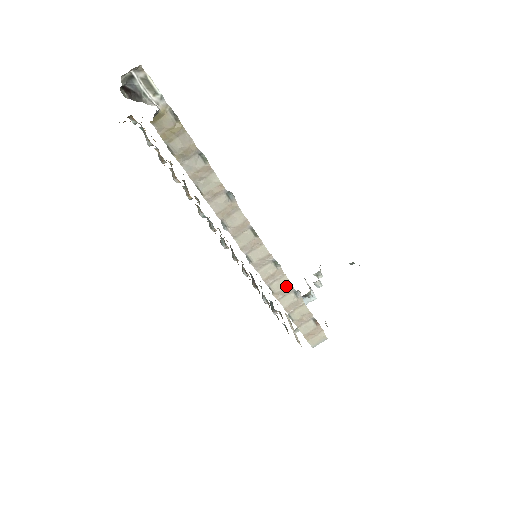
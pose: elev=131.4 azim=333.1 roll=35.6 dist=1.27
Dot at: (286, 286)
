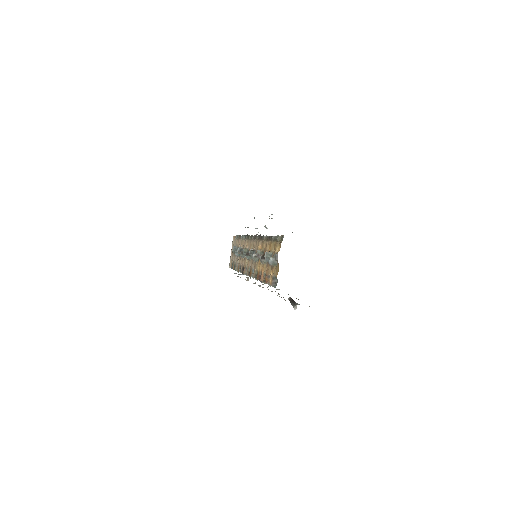
Dot at: occluded
